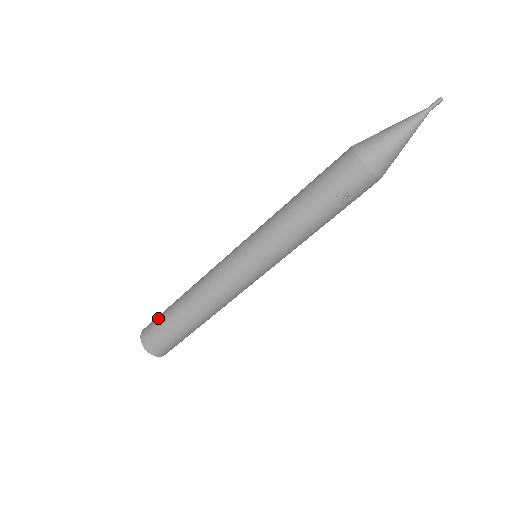
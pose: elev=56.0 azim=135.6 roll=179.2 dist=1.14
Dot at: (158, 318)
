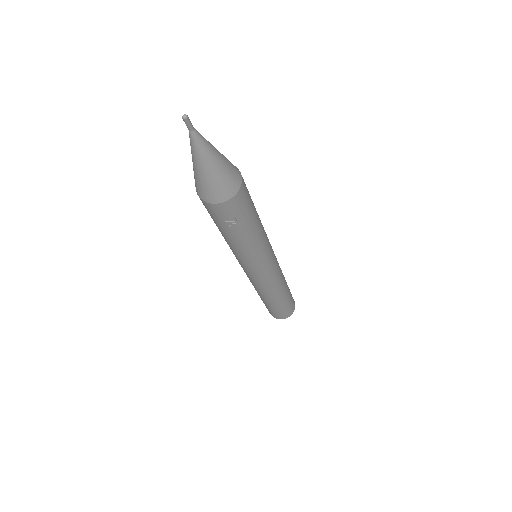
Dot at: occluded
